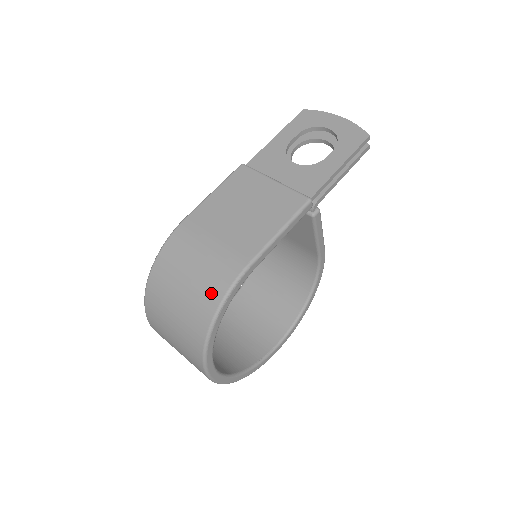
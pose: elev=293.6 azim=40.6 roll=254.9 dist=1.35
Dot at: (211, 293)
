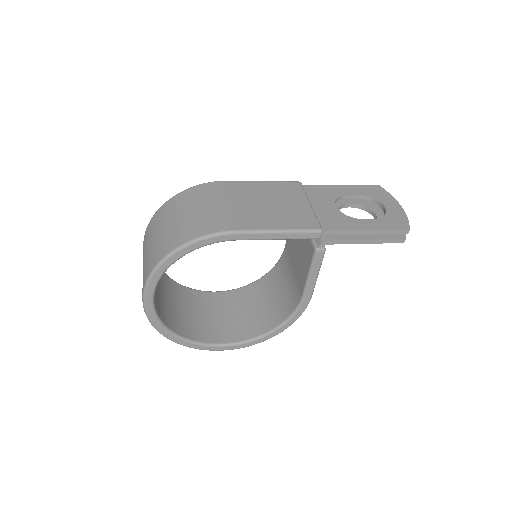
Dot at: (193, 230)
